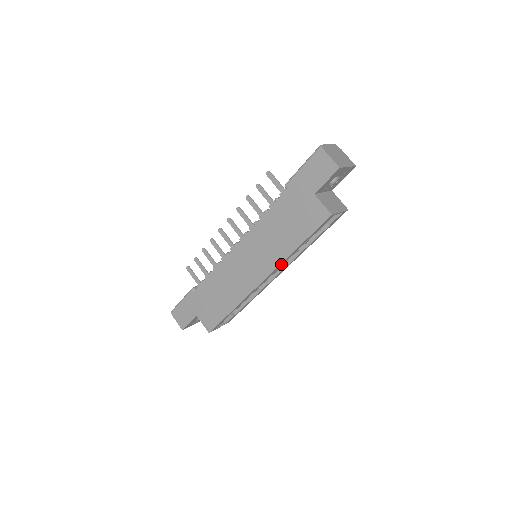
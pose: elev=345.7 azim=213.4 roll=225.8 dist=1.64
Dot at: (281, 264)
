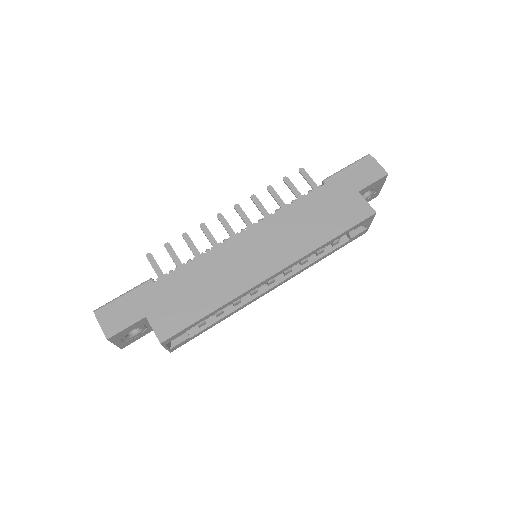
Dot at: (302, 258)
